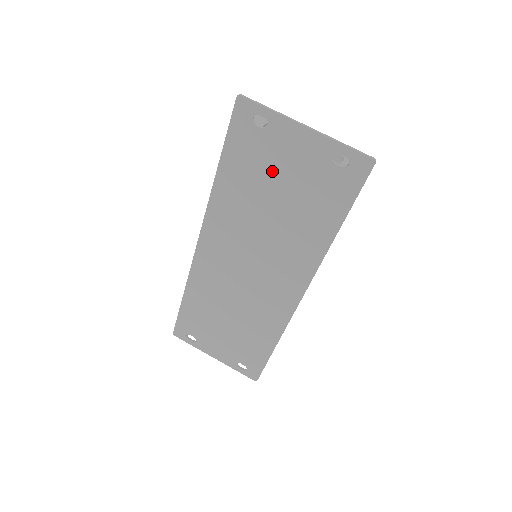
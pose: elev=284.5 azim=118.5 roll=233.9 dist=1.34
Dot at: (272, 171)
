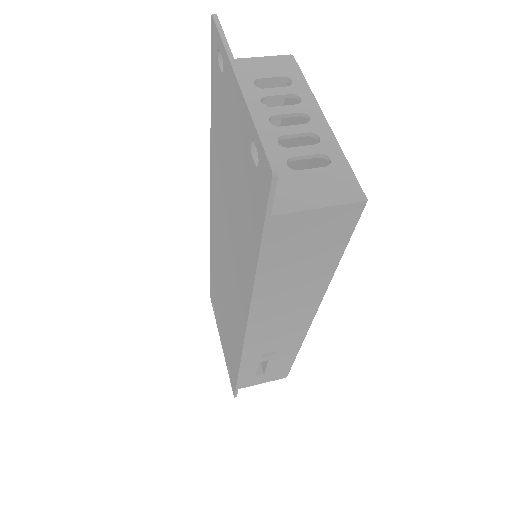
Dot at: (228, 140)
